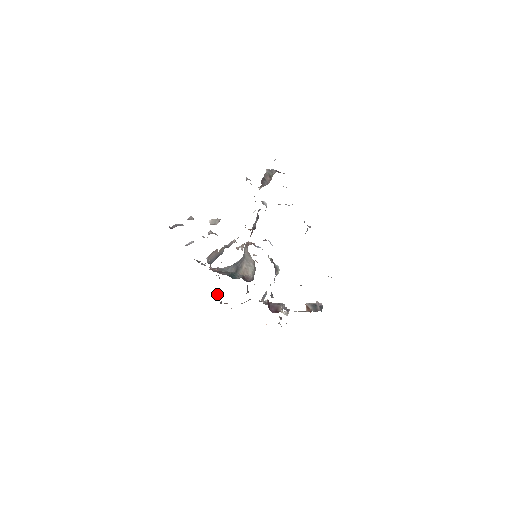
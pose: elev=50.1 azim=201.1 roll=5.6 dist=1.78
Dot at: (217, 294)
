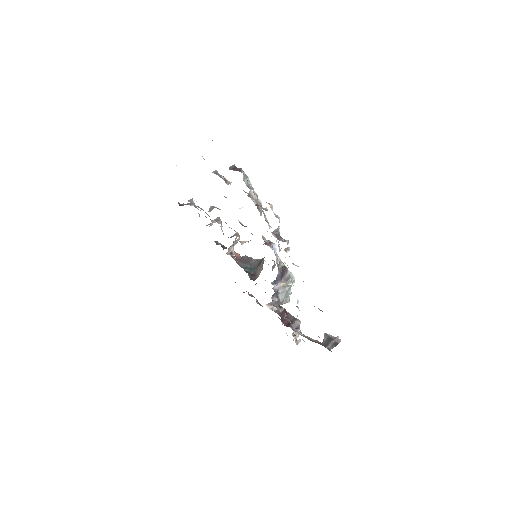
Dot at: occluded
